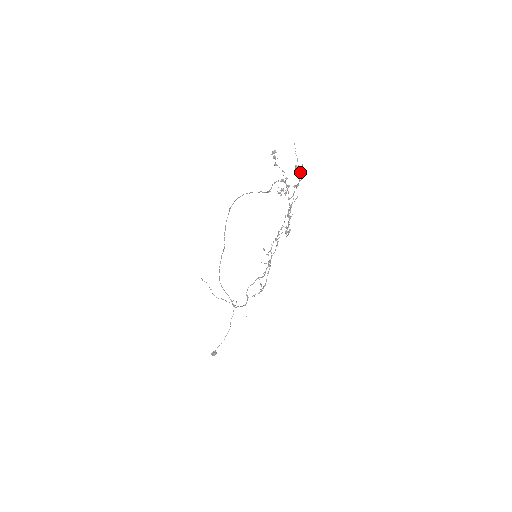
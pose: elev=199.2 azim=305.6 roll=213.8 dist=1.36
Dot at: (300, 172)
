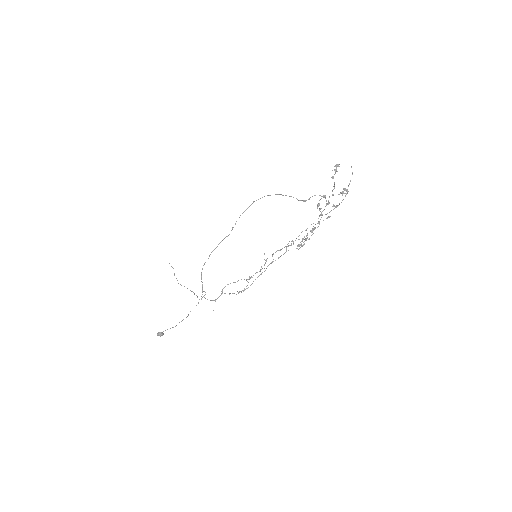
Dot at: occluded
